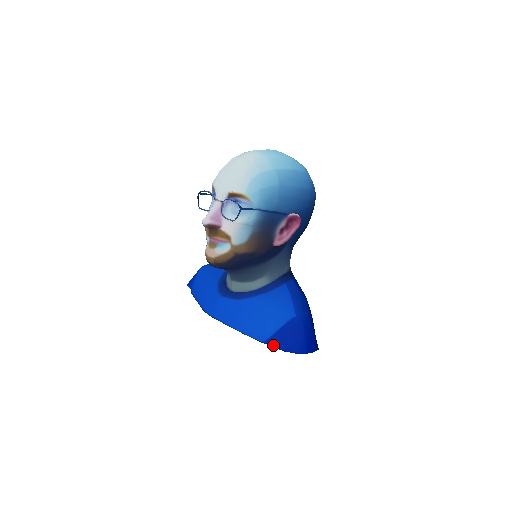
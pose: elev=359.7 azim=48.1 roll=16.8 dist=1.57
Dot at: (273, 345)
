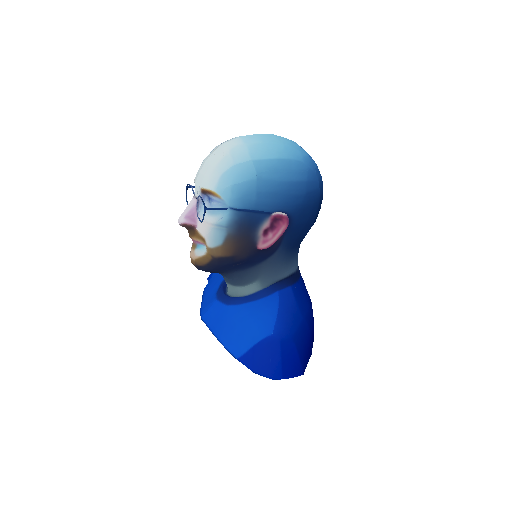
Dot at: (245, 364)
